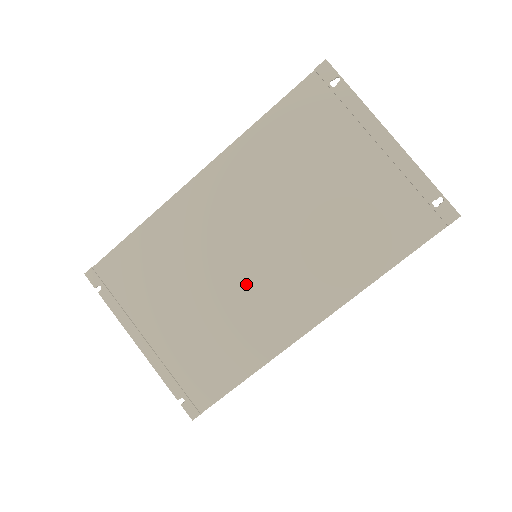
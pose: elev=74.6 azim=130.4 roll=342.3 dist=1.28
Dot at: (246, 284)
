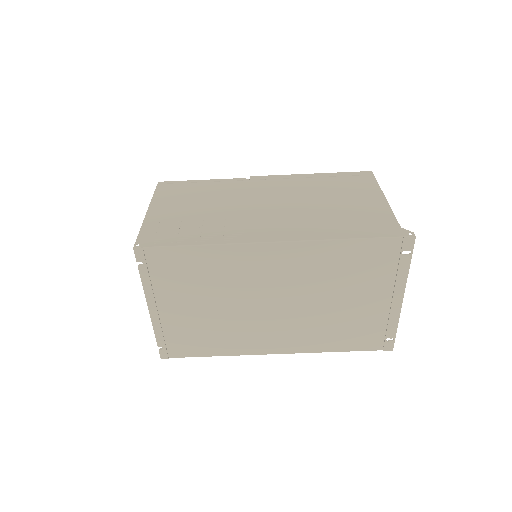
Dot at: (252, 317)
